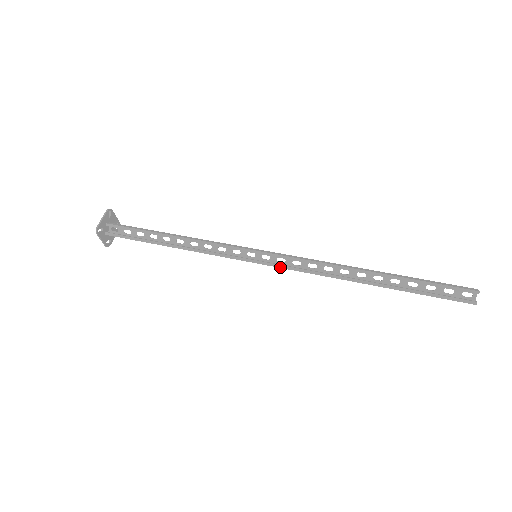
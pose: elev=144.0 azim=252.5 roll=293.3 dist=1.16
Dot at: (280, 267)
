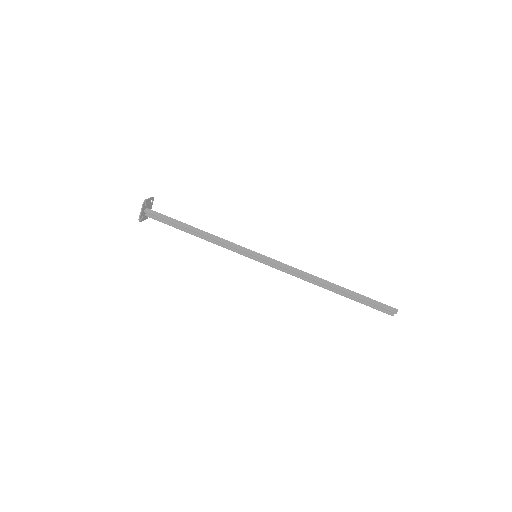
Dot at: (272, 267)
